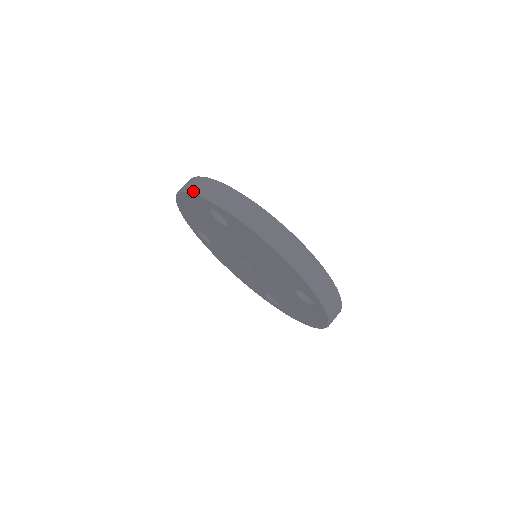
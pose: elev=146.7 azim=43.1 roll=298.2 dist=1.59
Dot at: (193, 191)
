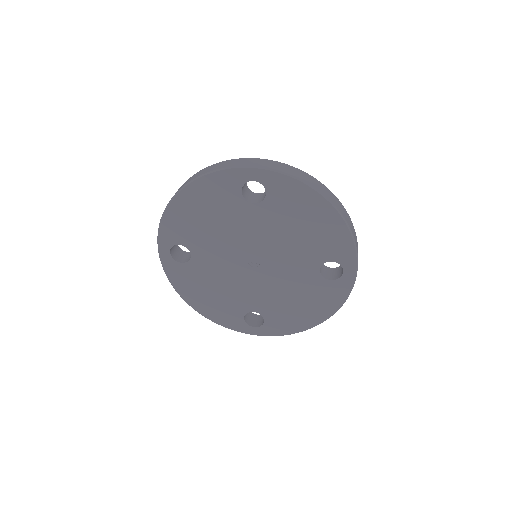
Dot at: (229, 166)
